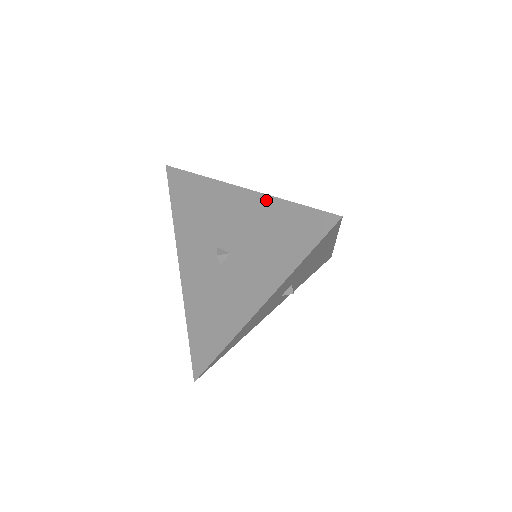
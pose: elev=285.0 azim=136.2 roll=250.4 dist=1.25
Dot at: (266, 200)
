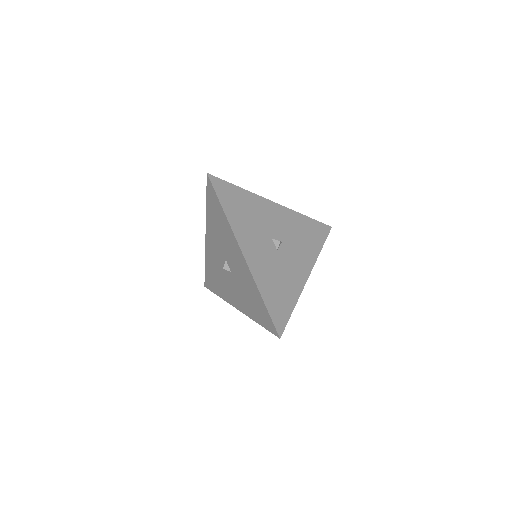
Dot at: (253, 282)
